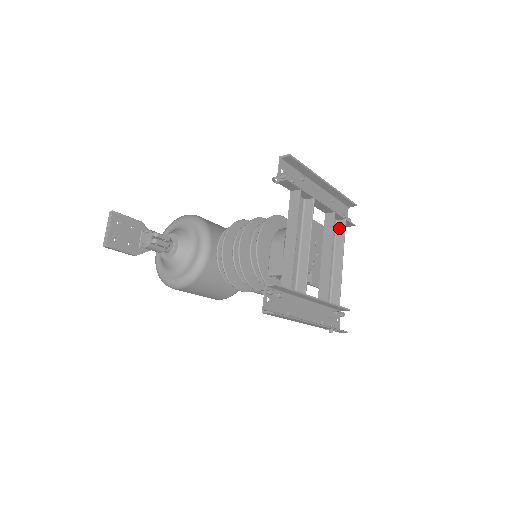
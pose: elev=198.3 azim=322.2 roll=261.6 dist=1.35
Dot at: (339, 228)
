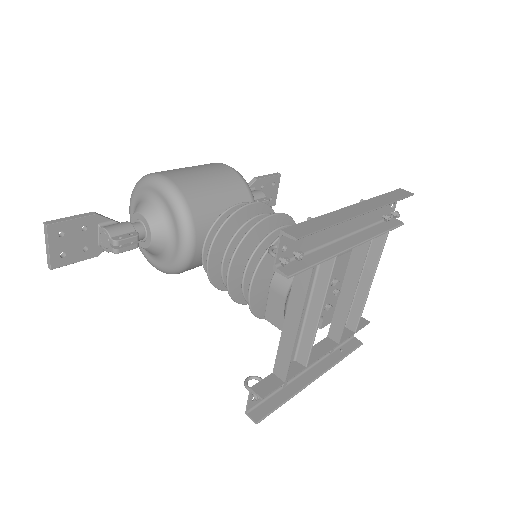
Dot at: (376, 240)
